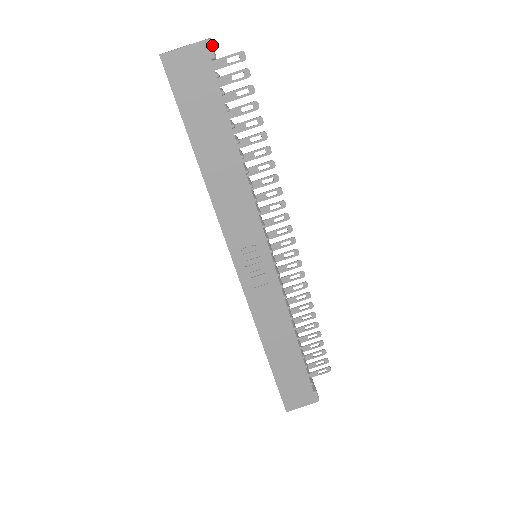
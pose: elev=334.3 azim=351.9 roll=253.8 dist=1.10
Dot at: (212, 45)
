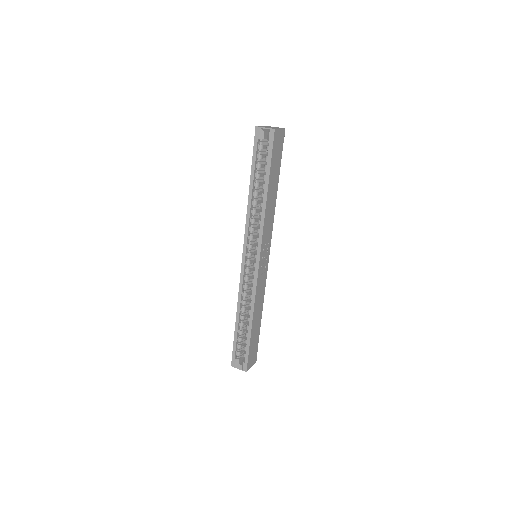
Dot at: occluded
